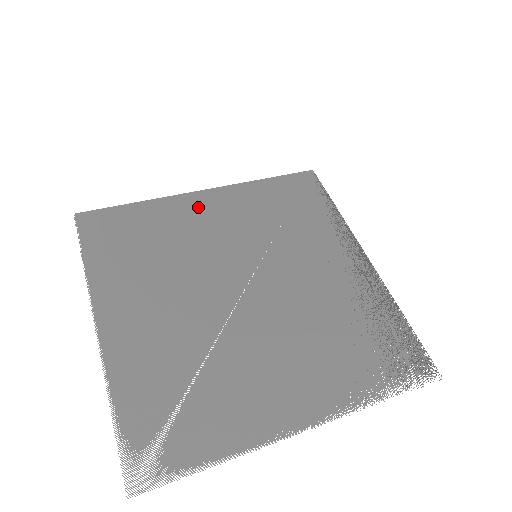
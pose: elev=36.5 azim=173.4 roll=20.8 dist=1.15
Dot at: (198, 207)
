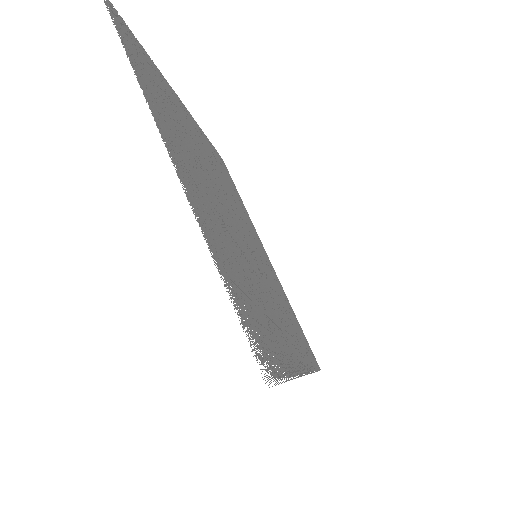
Dot at: (259, 242)
